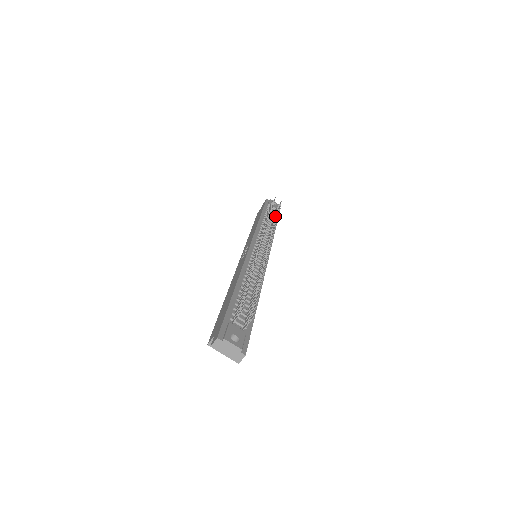
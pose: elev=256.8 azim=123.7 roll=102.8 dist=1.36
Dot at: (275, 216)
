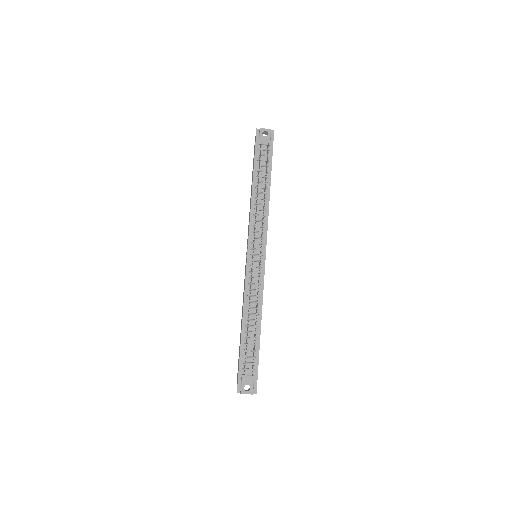
Dot at: occluded
